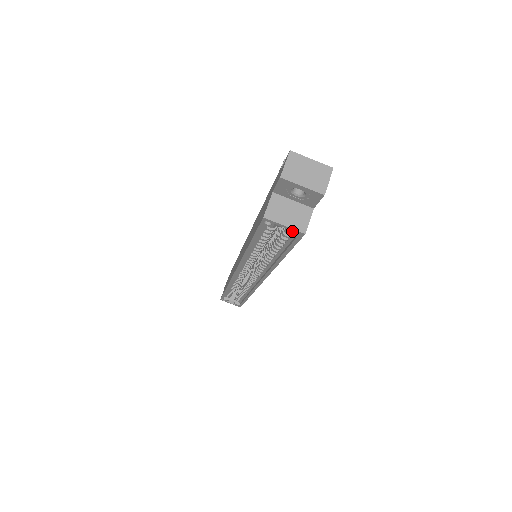
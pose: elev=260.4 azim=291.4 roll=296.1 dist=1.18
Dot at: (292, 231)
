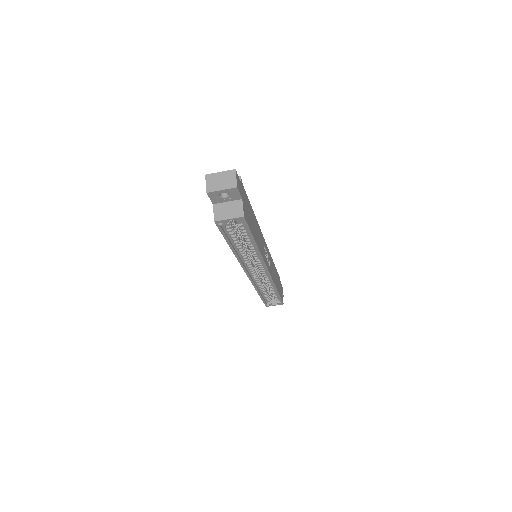
Dot at: (236, 220)
